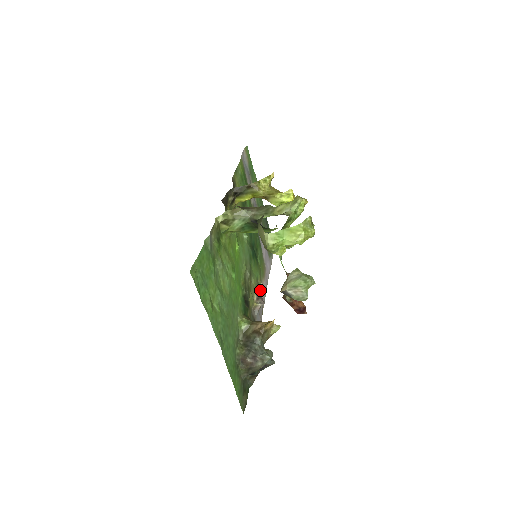
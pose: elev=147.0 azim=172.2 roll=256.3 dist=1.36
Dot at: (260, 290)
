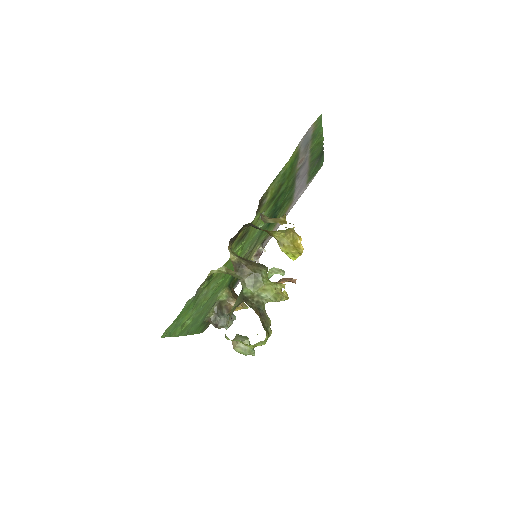
Dot at: (269, 235)
